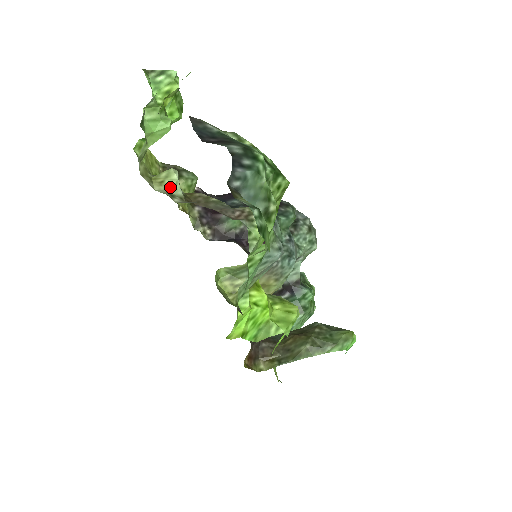
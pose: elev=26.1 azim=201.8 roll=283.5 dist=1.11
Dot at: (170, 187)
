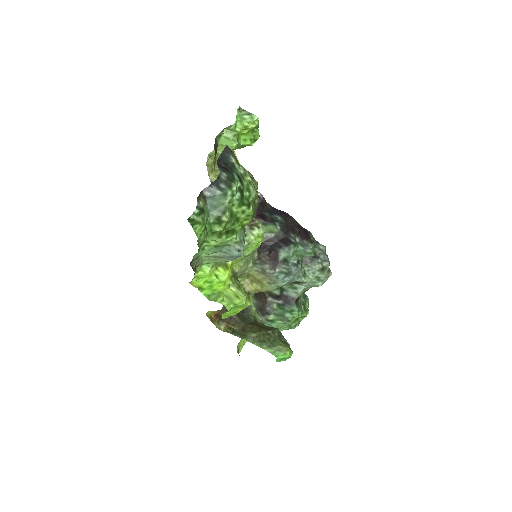
Dot at: occluded
